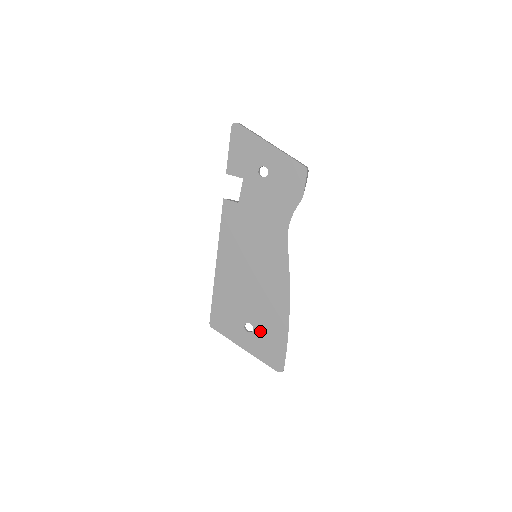
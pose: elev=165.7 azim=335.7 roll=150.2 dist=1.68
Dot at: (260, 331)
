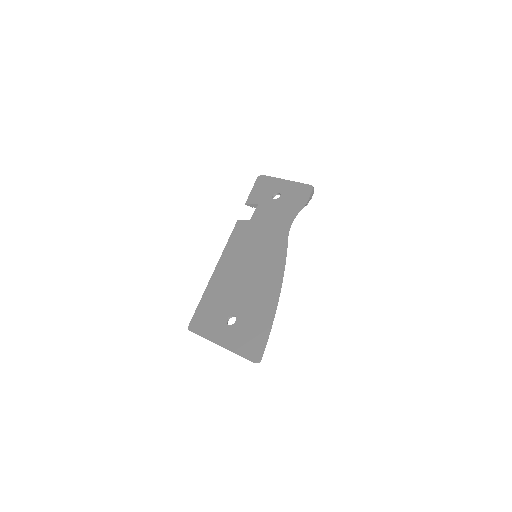
Dot at: (243, 320)
